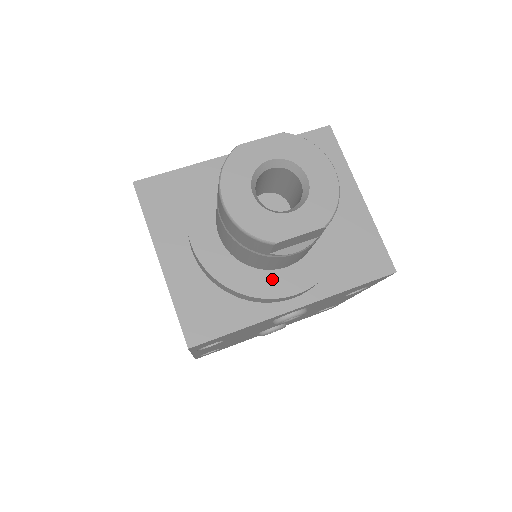
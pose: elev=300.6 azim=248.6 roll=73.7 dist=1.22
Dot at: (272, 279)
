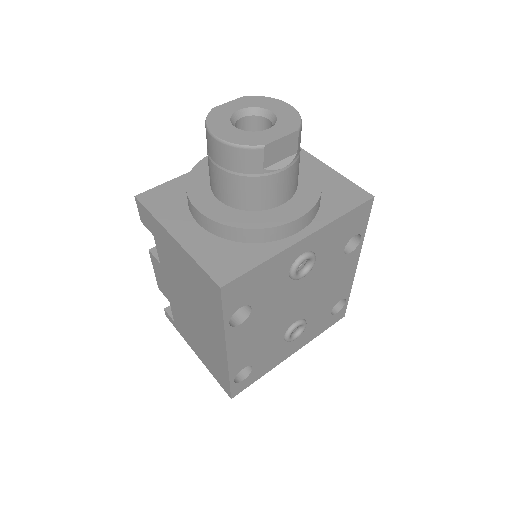
Dot at: (274, 214)
